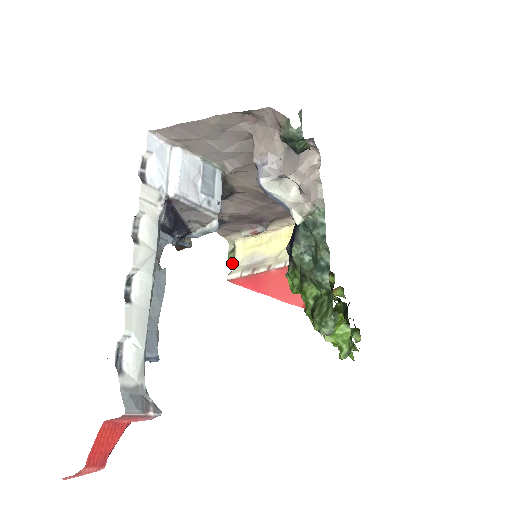
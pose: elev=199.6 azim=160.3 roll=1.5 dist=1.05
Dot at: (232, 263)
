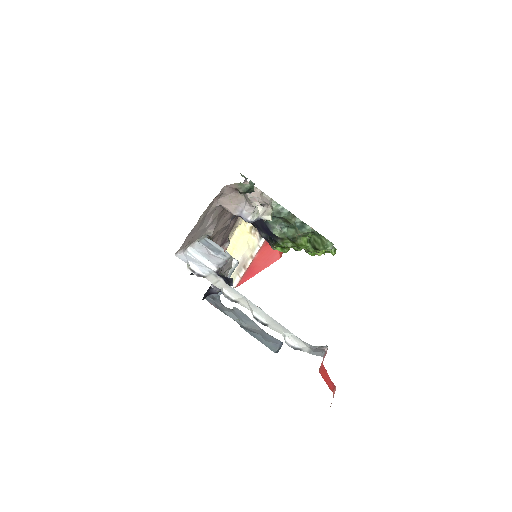
Dot at: occluded
